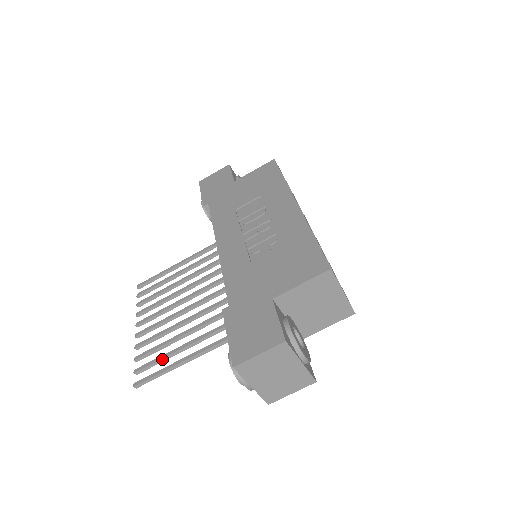
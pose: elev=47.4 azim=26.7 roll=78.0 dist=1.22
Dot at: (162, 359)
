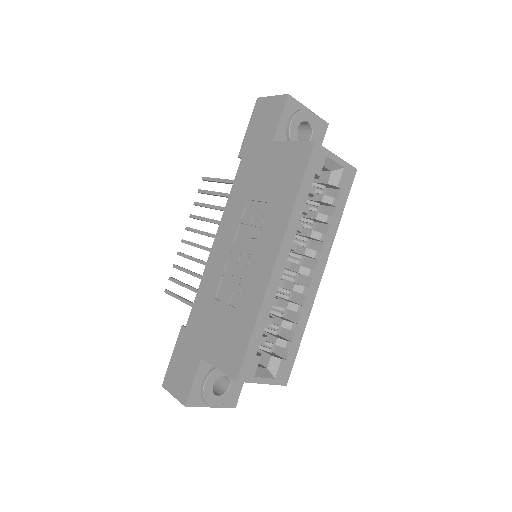
Dot at: (182, 286)
